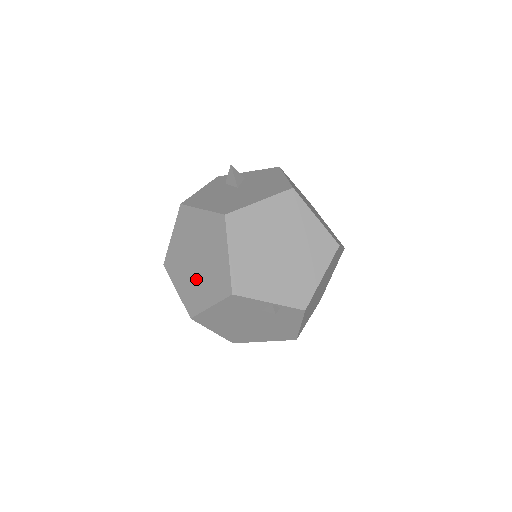
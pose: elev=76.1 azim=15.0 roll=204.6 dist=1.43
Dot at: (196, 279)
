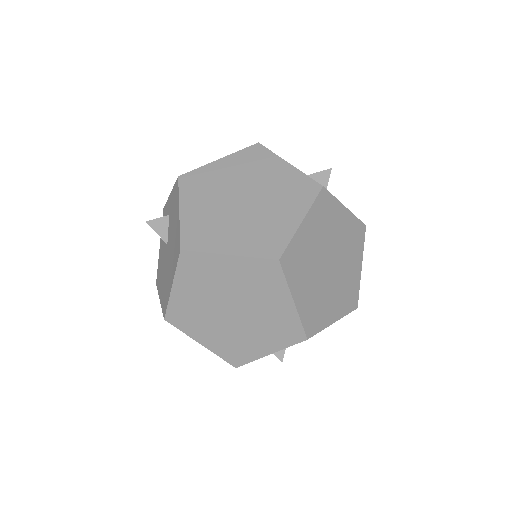
Dot at: occluded
